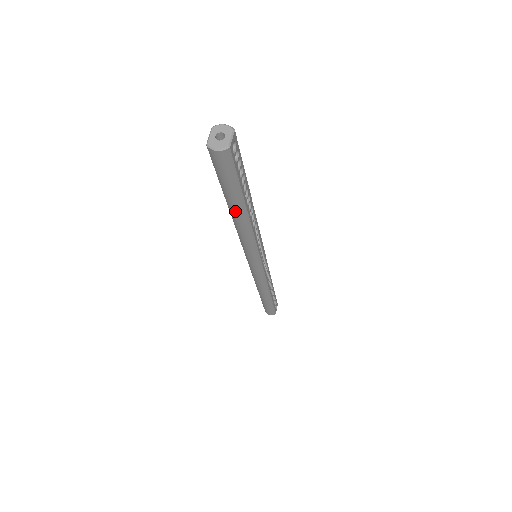
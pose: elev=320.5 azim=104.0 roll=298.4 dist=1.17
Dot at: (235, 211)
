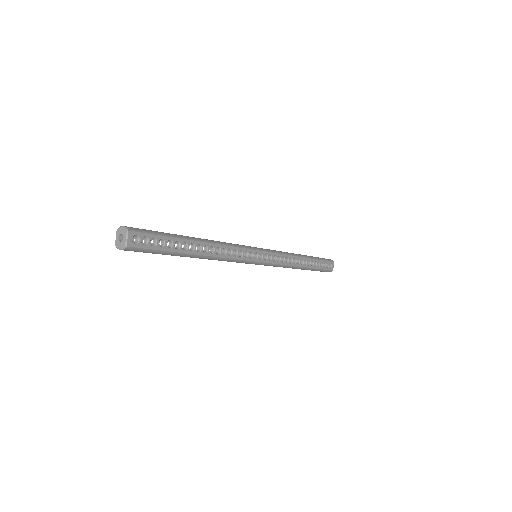
Dot at: occluded
